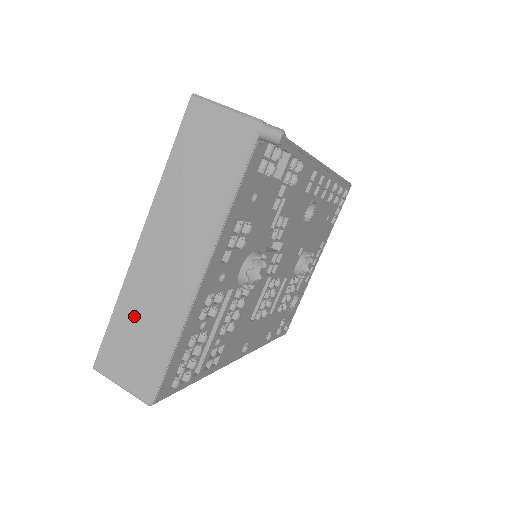
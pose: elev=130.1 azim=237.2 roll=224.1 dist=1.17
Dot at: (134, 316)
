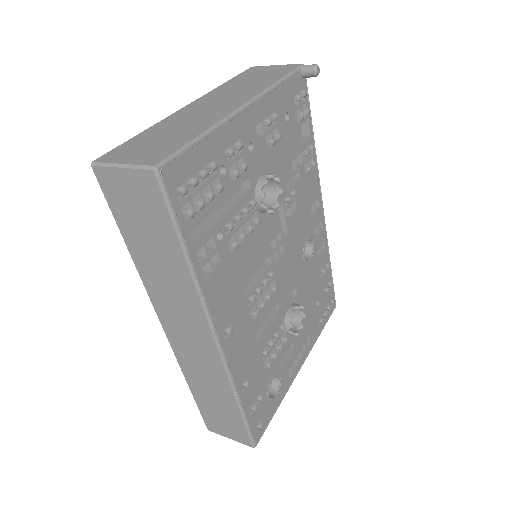
Dot at: (163, 130)
